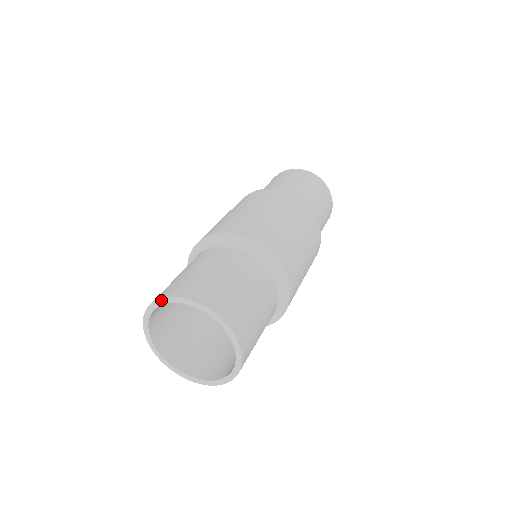
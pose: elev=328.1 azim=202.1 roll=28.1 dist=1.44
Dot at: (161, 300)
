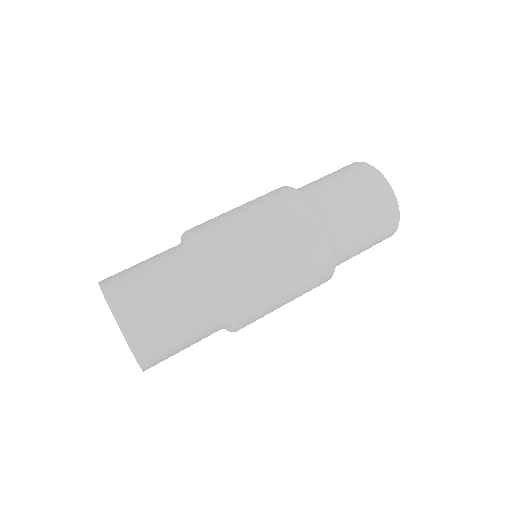
Dot at: (106, 301)
